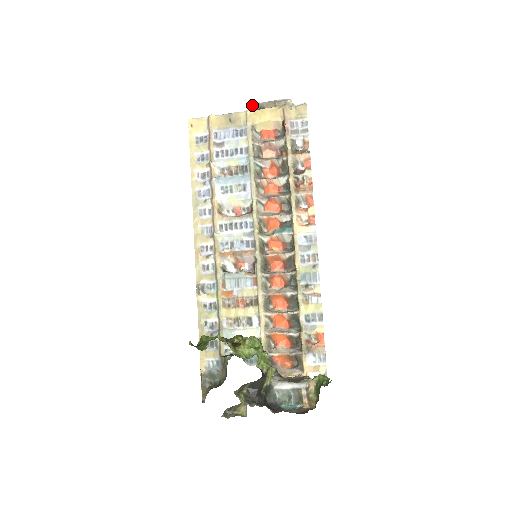
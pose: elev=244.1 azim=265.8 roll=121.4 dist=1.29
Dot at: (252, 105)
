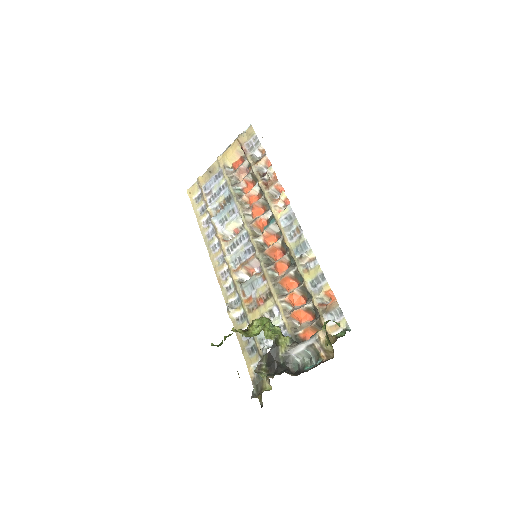
Dot at: occluded
